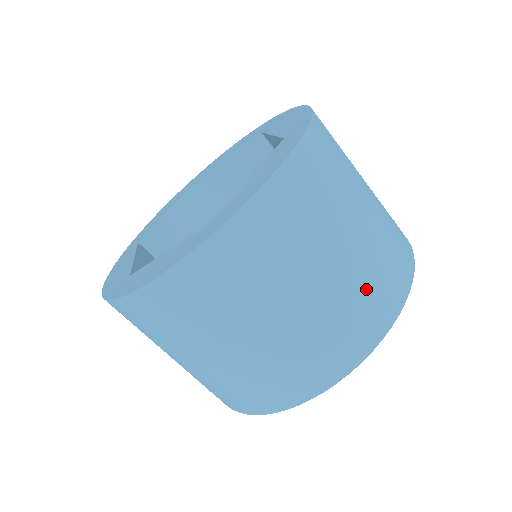
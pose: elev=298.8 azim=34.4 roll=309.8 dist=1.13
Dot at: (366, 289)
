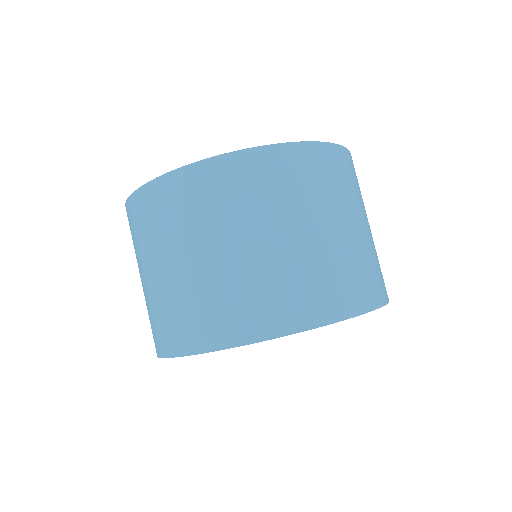
Dot at: (357, 267)
